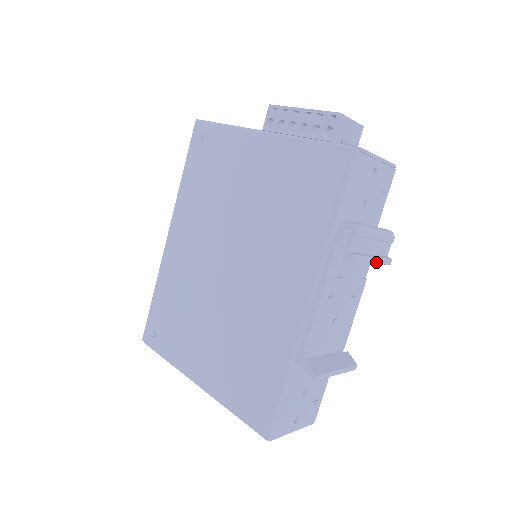
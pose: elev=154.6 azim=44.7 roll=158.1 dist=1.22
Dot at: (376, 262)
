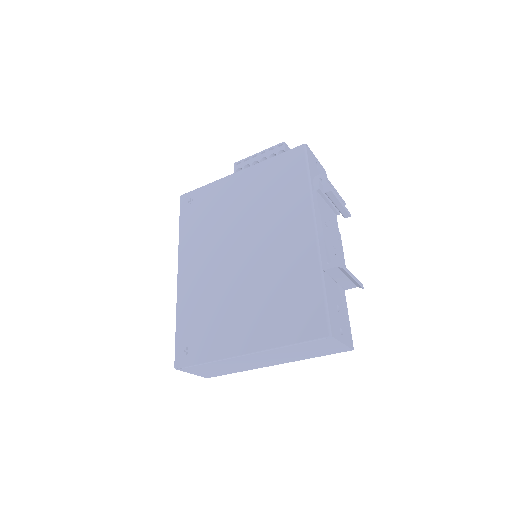
Dot at: (343, 205)
